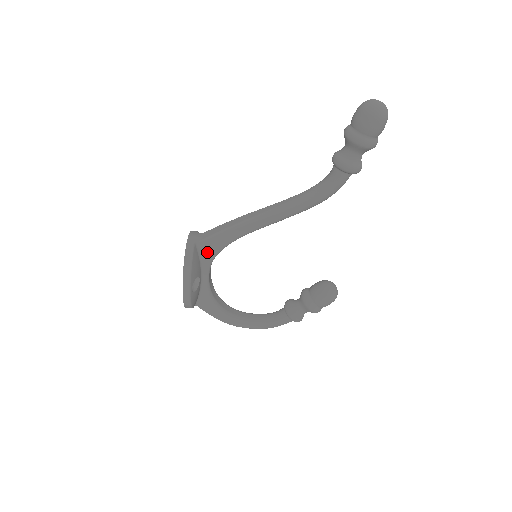
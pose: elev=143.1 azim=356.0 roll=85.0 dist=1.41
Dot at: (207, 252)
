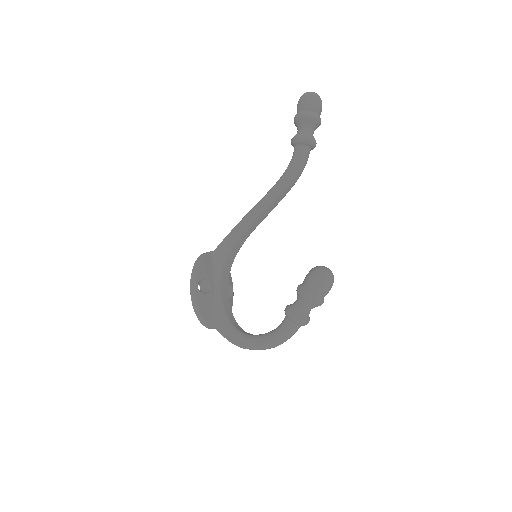
Dot at: (218, 259)
